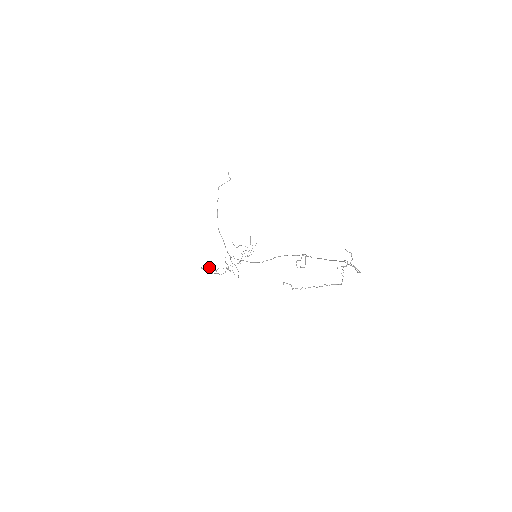
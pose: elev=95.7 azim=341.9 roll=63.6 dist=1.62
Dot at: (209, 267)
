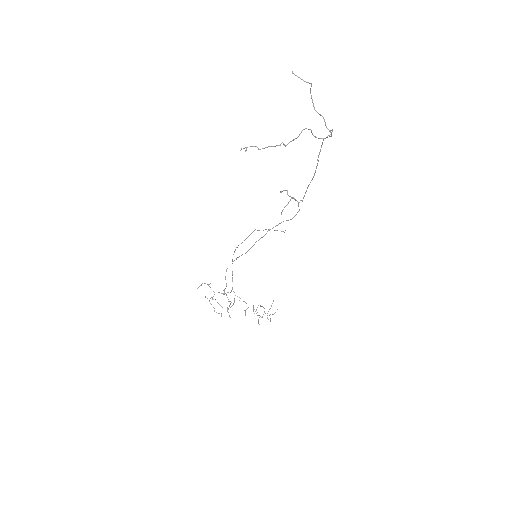
Dot at: (207, 284)
